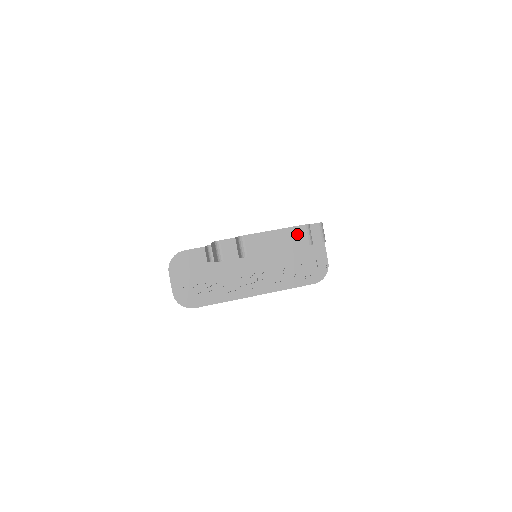
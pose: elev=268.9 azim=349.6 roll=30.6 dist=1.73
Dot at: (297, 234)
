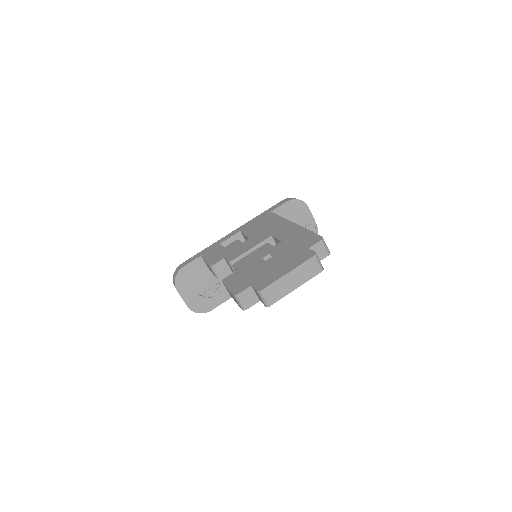
Dot at: (308, 268)
